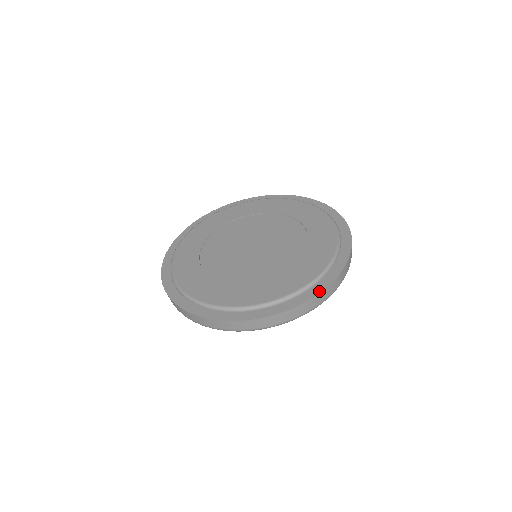
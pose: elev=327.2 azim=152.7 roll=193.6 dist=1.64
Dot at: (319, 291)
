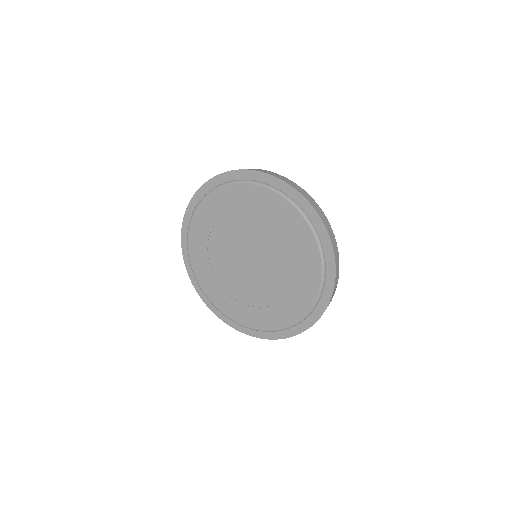
Dot at: (328, 301)
